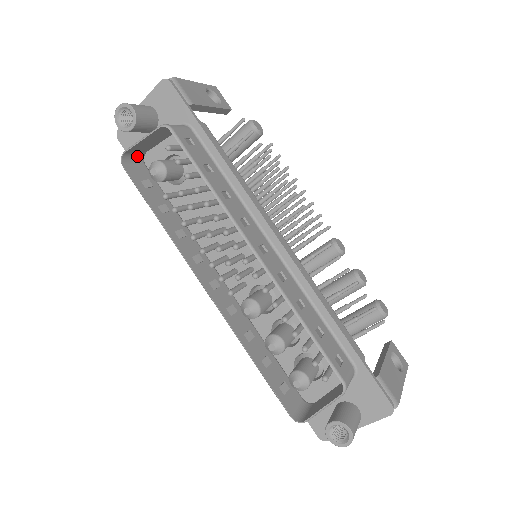
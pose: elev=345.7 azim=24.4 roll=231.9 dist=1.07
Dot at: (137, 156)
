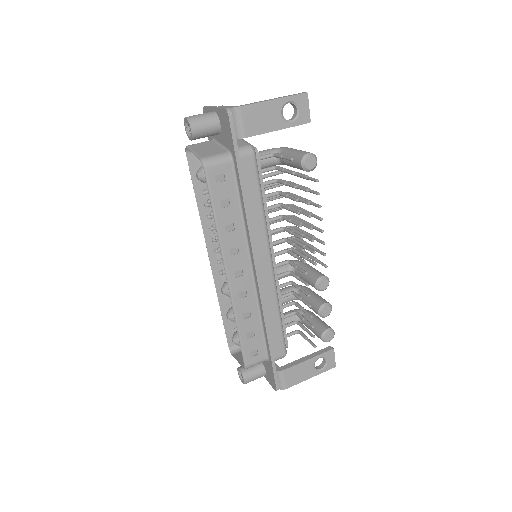
Dot at: occluded
